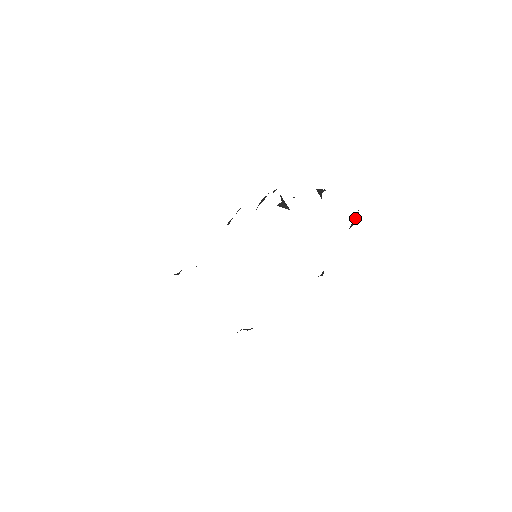
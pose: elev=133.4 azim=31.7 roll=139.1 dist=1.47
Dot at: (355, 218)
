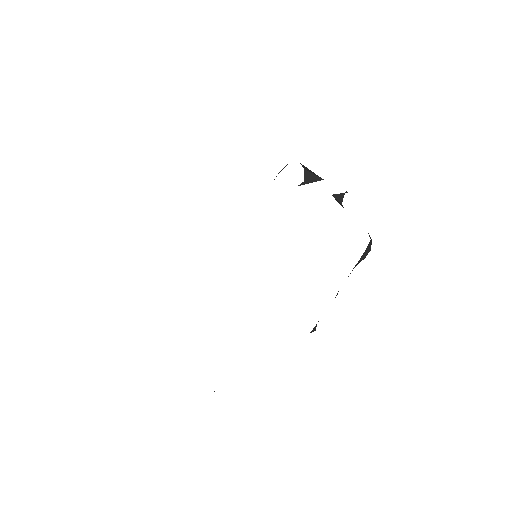
Dot at: (363, 254)
